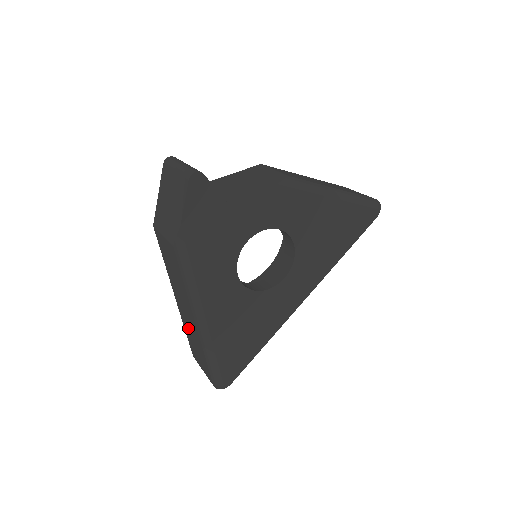
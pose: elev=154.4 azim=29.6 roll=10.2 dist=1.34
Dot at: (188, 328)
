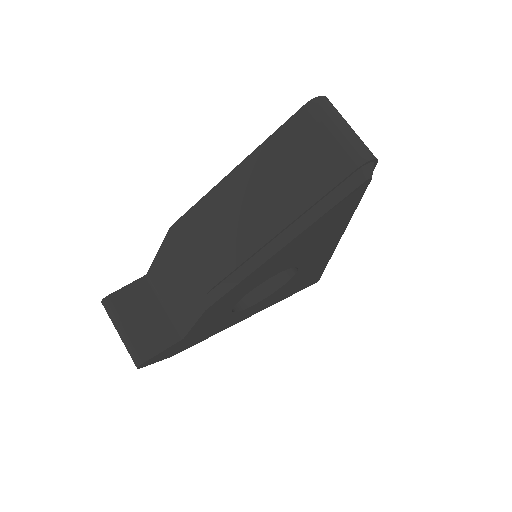
Dot at: occluded
